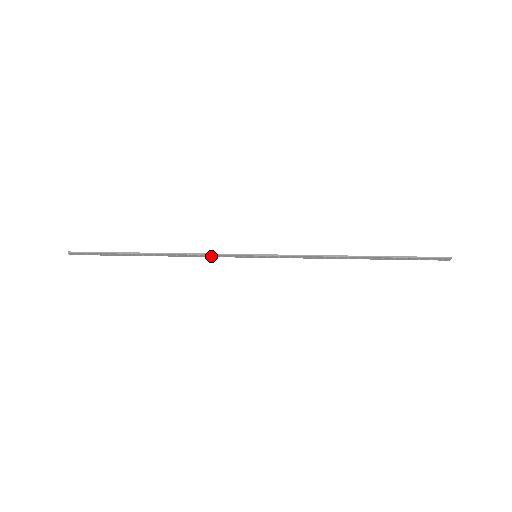
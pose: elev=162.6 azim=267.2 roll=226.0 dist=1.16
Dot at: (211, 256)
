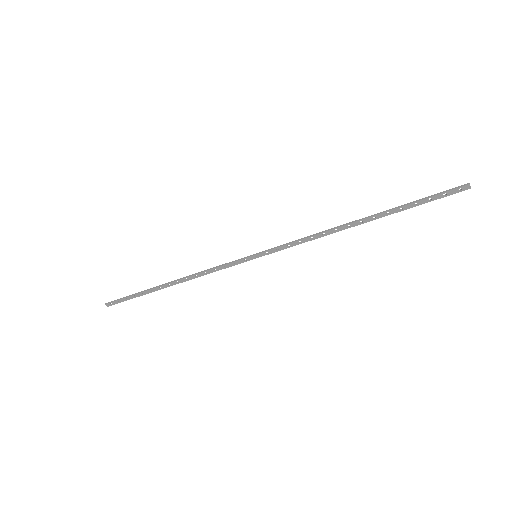
Dot at: (216, 270)
